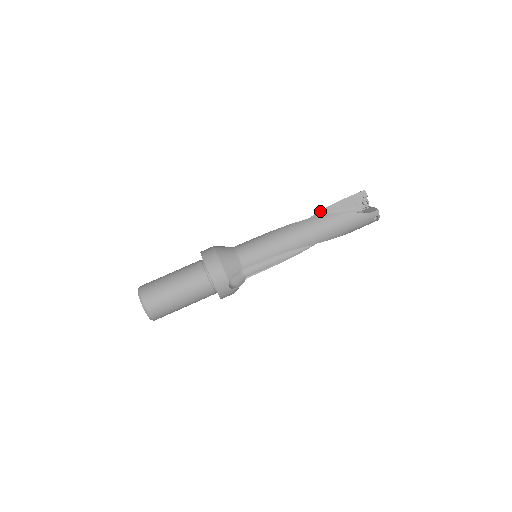
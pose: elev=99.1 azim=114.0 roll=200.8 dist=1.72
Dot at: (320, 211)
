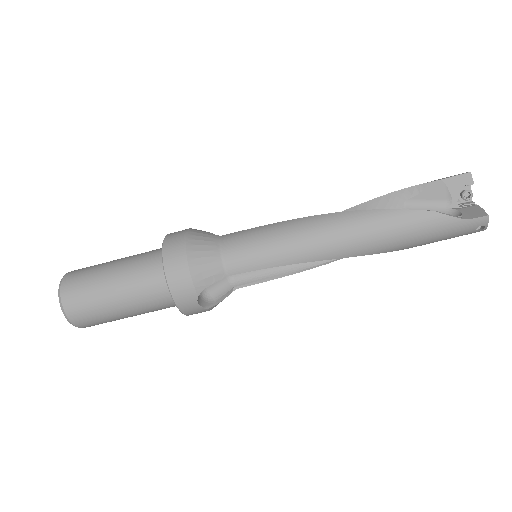
Dot at: (380, 196)
